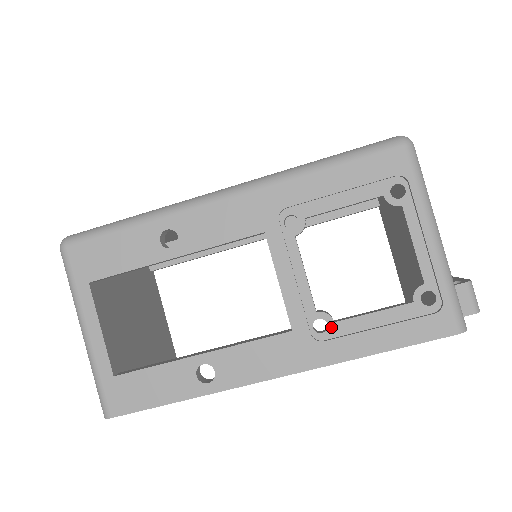
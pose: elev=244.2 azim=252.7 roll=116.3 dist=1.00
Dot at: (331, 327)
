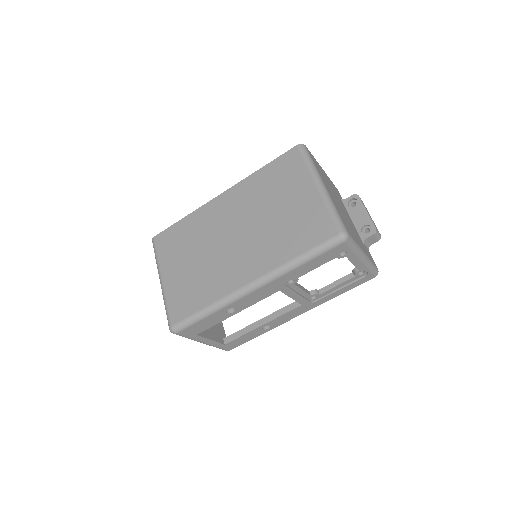
Dot at: (319, 296)
